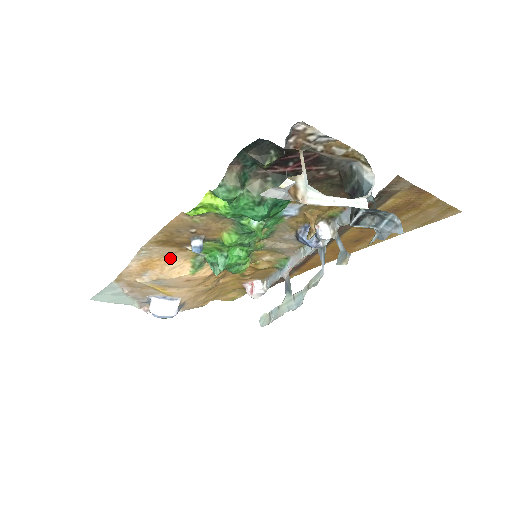
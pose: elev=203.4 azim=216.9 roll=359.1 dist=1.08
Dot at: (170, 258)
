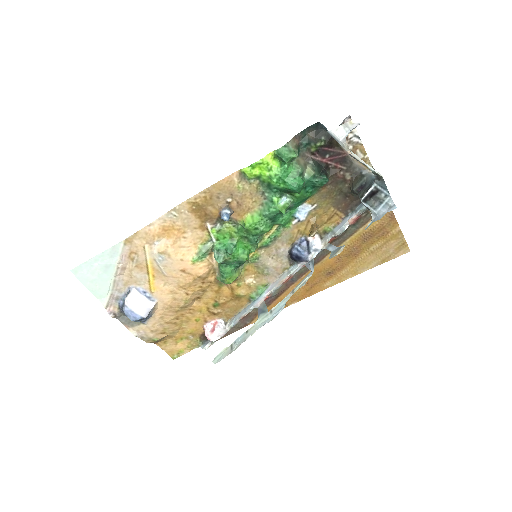
Dot at: (186, 234)
